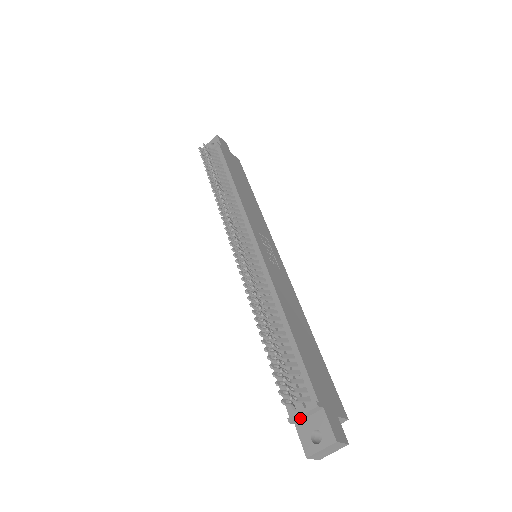
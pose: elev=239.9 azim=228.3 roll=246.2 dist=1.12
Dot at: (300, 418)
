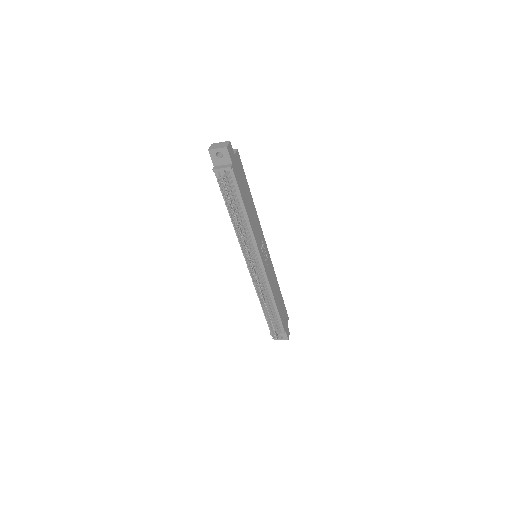
Dot at: occluded
